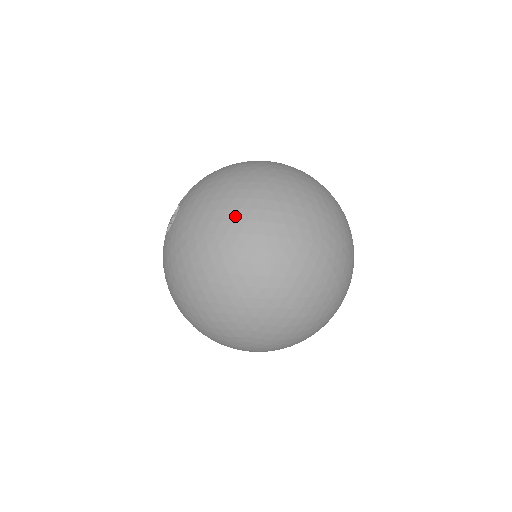
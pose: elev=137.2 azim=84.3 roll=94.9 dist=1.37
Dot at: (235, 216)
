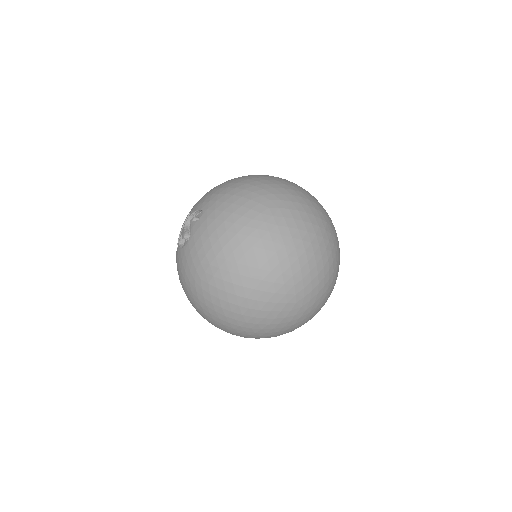
Dot at: (234, 280)
